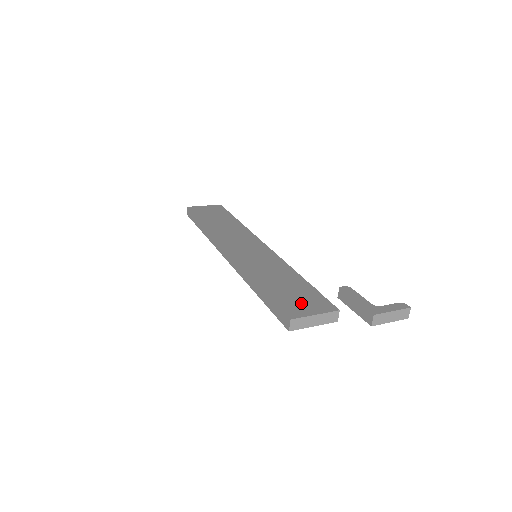
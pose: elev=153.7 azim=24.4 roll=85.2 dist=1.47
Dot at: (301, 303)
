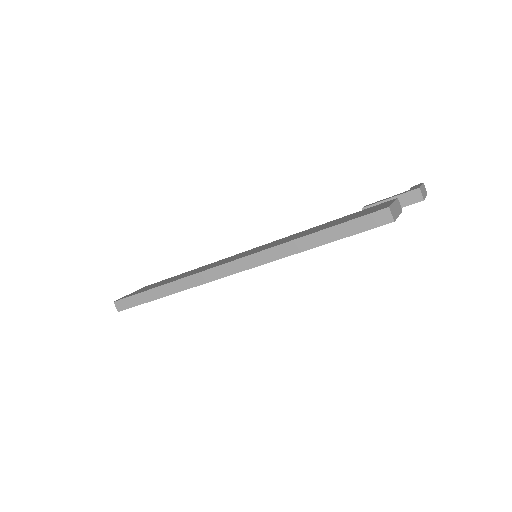
Dot at: (368, 211)
